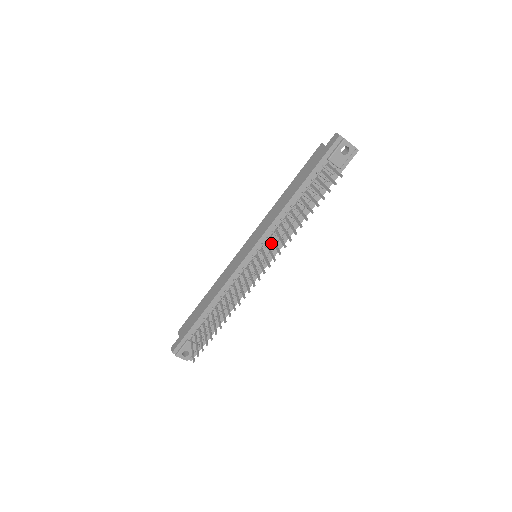
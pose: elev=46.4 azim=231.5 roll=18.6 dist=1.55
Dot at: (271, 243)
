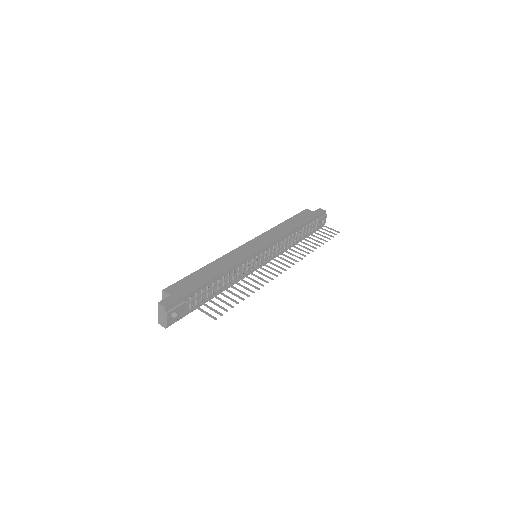
Dot at: (271, 252)
